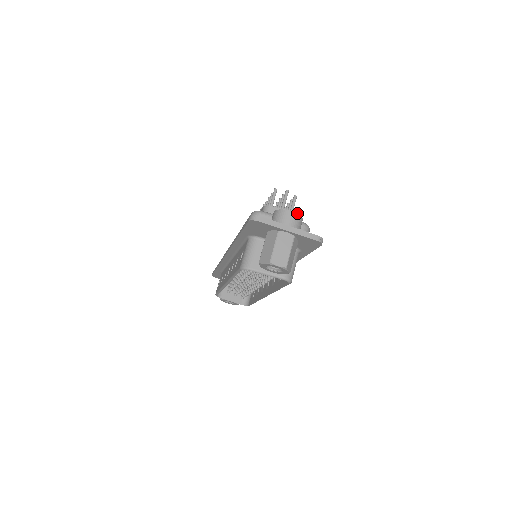
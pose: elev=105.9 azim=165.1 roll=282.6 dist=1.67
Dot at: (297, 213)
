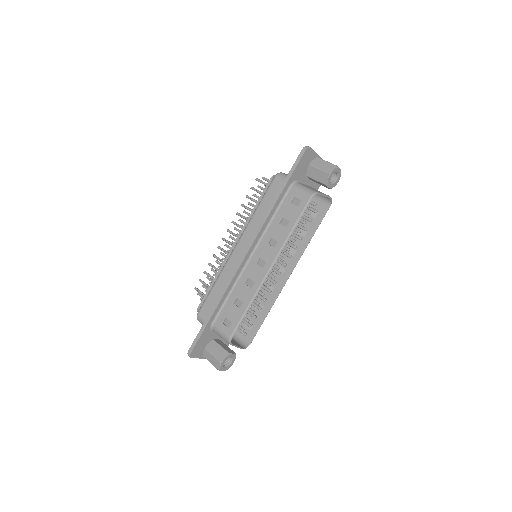
Dot at: occluded
